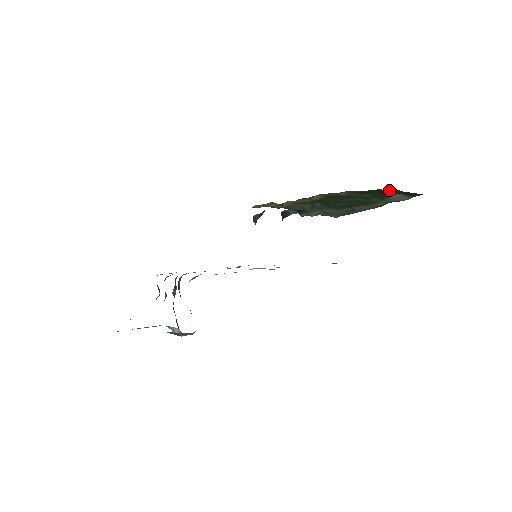
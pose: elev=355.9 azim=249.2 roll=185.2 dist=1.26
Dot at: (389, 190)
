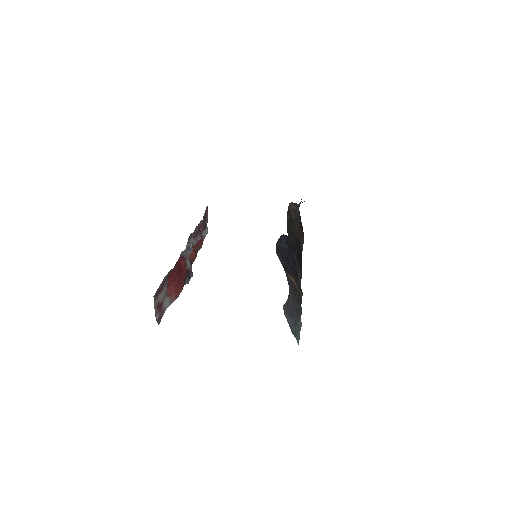
Dot at: occluded
